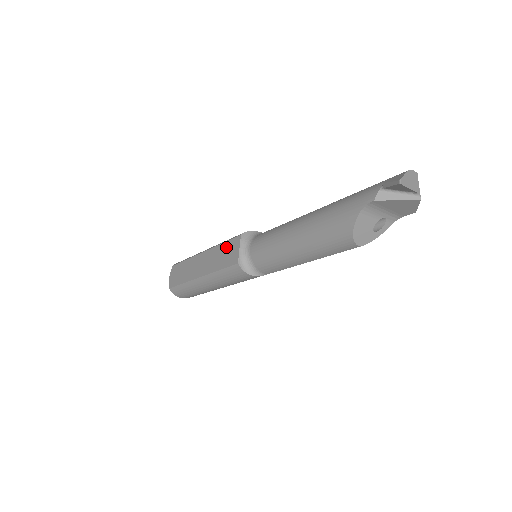
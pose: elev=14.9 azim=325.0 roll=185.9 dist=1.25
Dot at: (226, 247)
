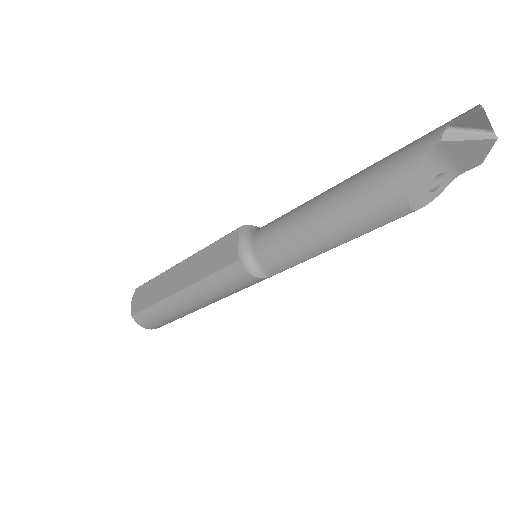
Dot at: (217, 247)
